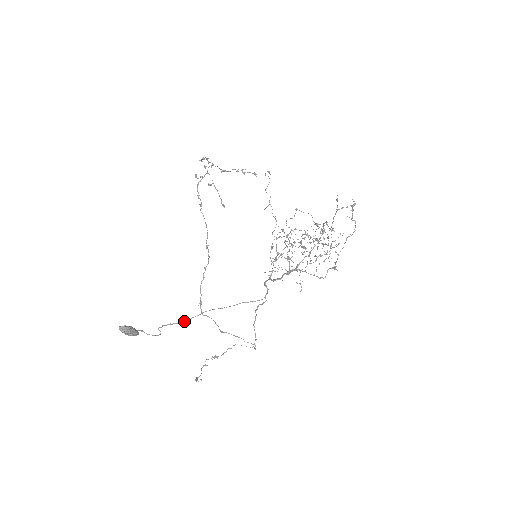
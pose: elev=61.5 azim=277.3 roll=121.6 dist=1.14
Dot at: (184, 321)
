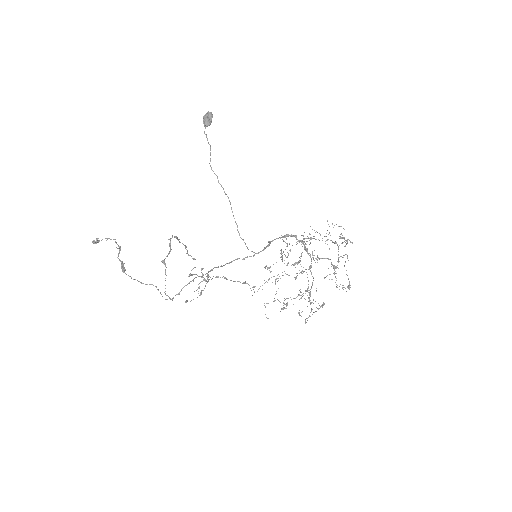
Dot at: (215, 174)
